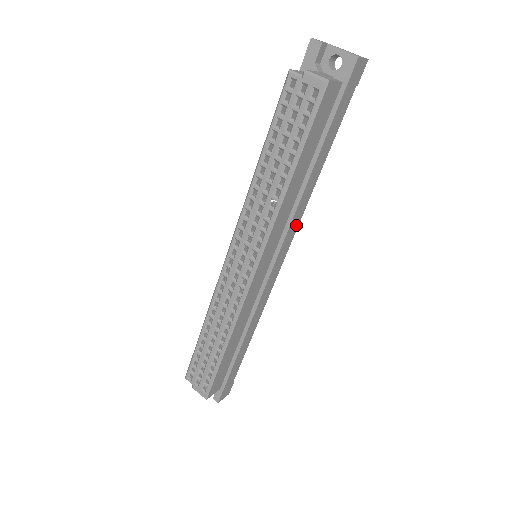
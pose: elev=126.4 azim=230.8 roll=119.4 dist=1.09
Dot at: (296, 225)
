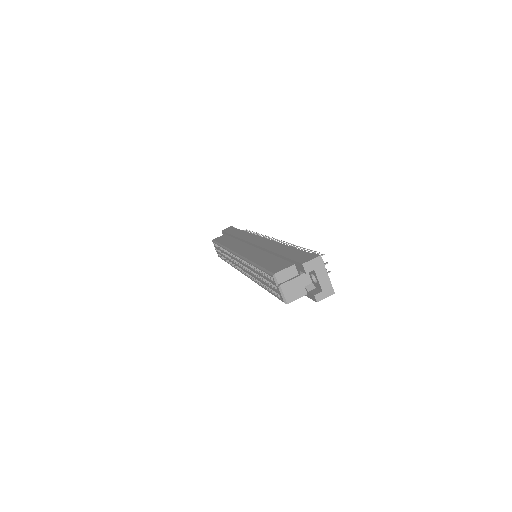
Dot at: occluded
